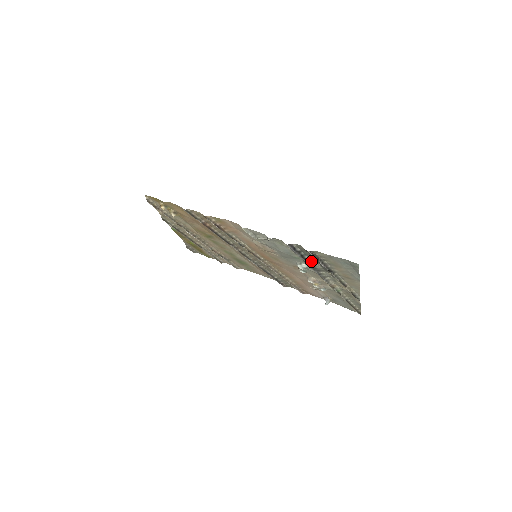
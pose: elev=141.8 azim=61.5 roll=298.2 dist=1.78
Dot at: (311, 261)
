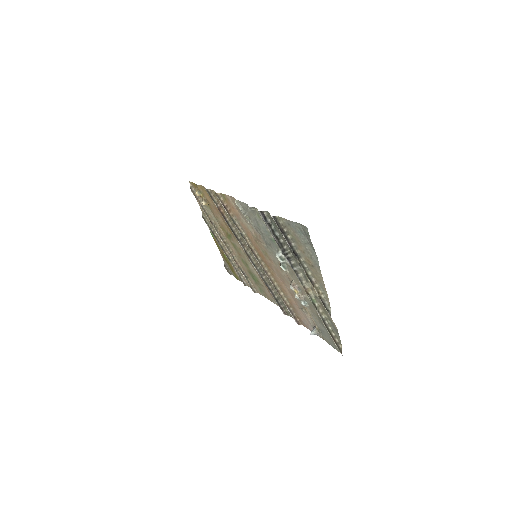
Dot at: (282, 241)
